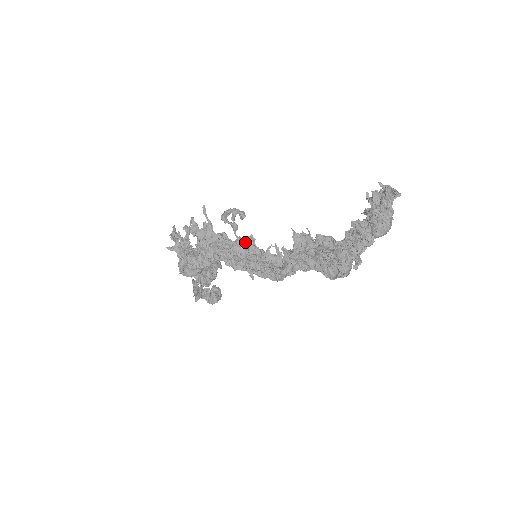
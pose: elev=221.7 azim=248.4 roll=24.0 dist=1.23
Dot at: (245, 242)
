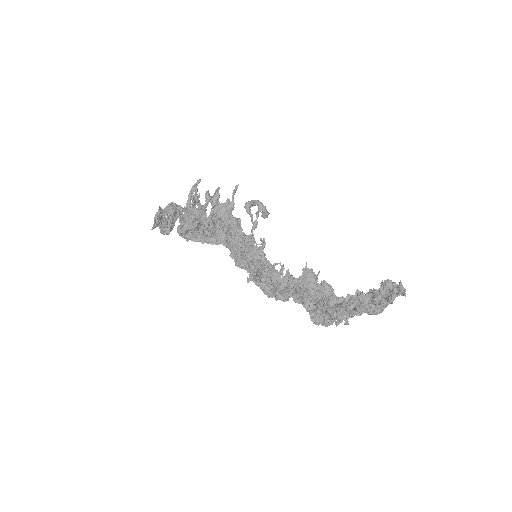
Dot at: occluded
